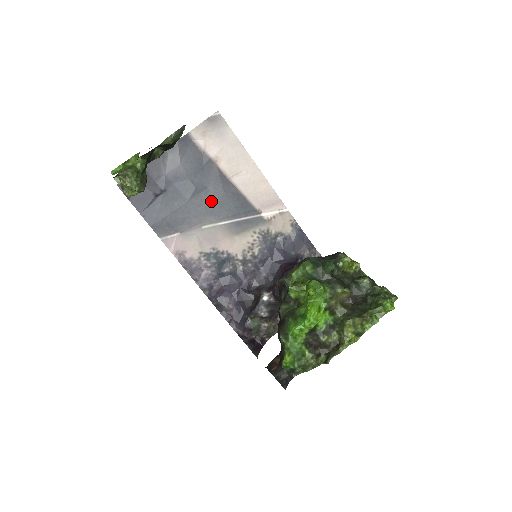
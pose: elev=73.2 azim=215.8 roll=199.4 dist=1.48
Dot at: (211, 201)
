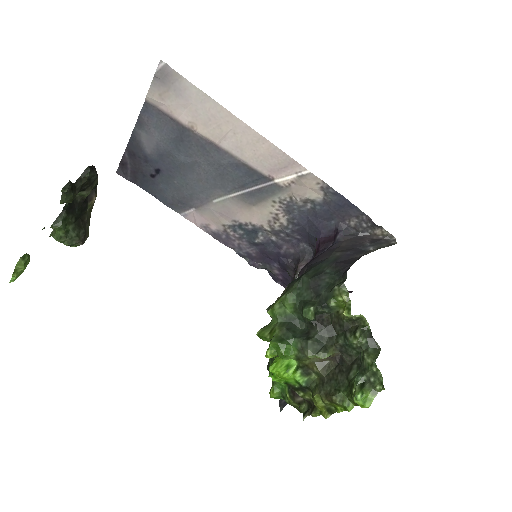
Dot at: (209, 174)
